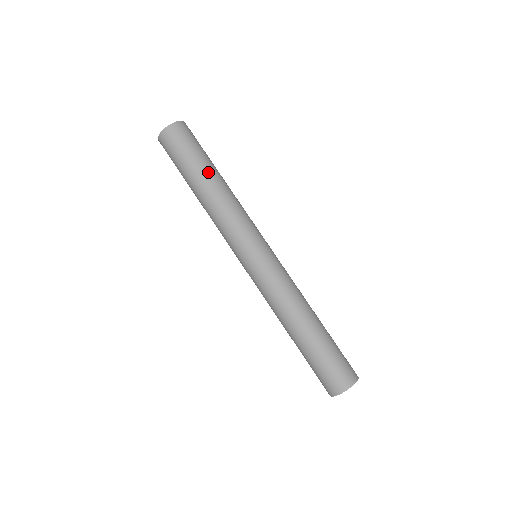
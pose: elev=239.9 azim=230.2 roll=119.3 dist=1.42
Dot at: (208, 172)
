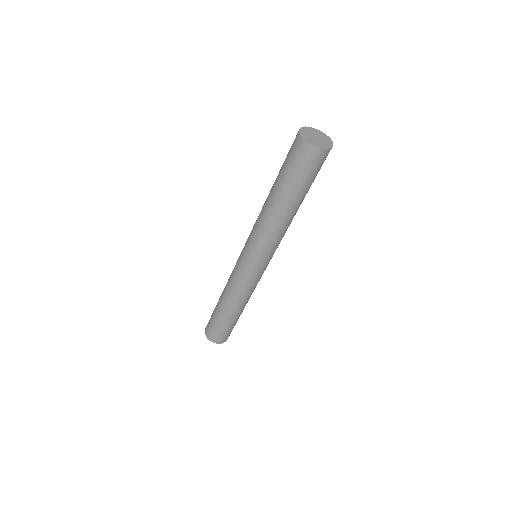
Dot at: (301, 201)
